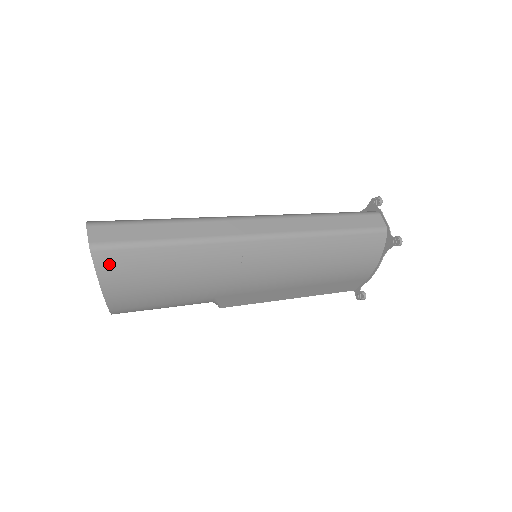
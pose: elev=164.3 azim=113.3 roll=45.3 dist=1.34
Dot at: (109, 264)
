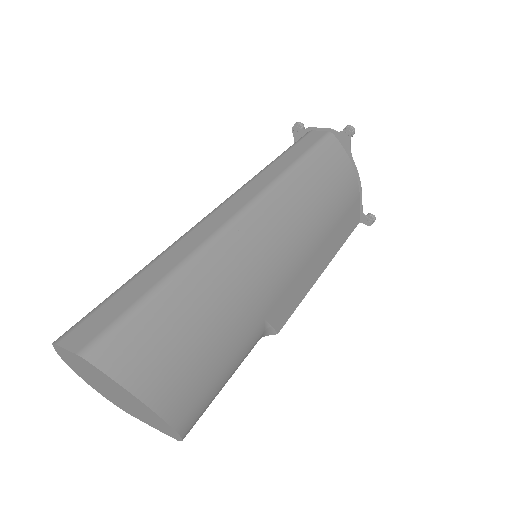
Dot at: (123, 359)
